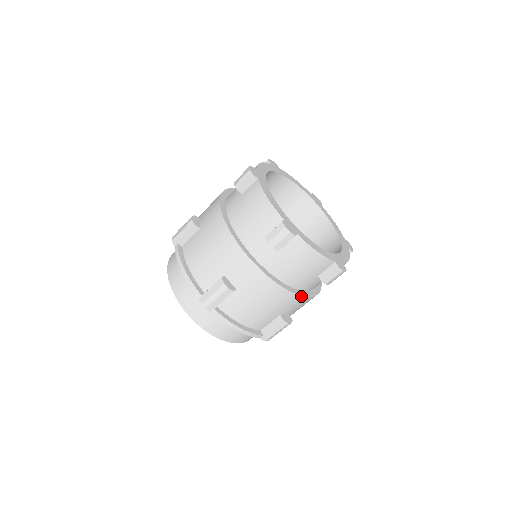
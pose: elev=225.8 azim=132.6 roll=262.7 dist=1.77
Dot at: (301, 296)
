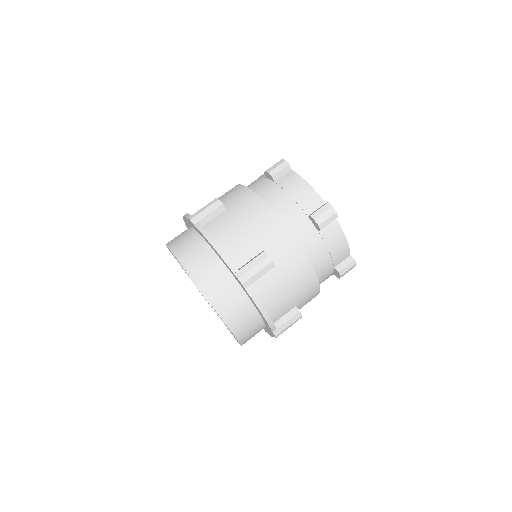
Dot at: (319, 286)
